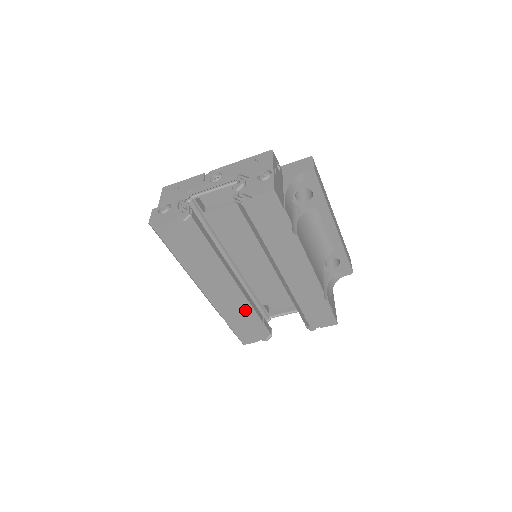
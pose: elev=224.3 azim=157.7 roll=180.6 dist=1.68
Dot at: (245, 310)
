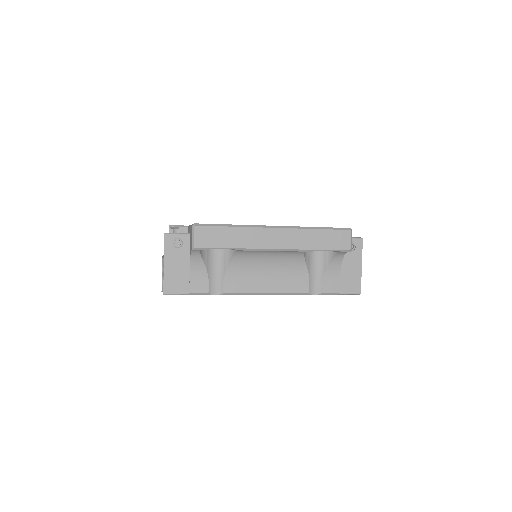
Dot at: occluded
